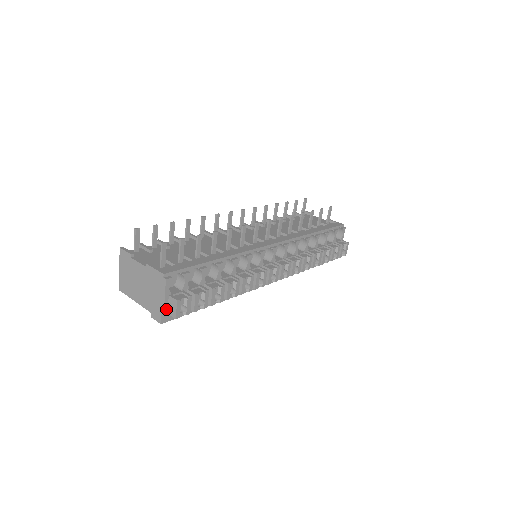
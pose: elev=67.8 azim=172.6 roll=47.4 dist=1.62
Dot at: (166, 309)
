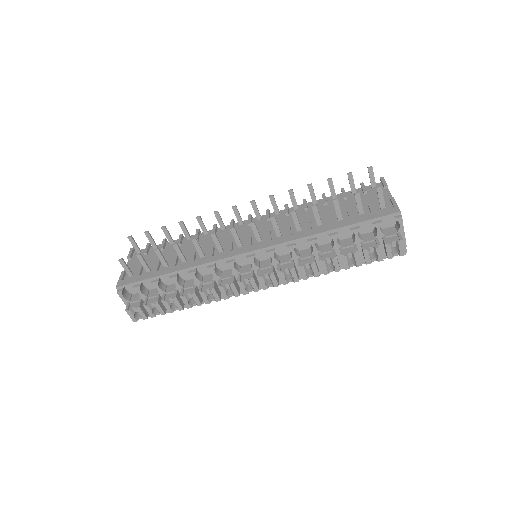
Dot at: occluded
